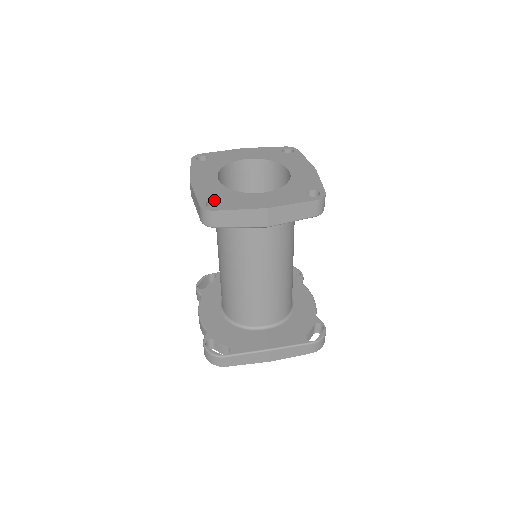
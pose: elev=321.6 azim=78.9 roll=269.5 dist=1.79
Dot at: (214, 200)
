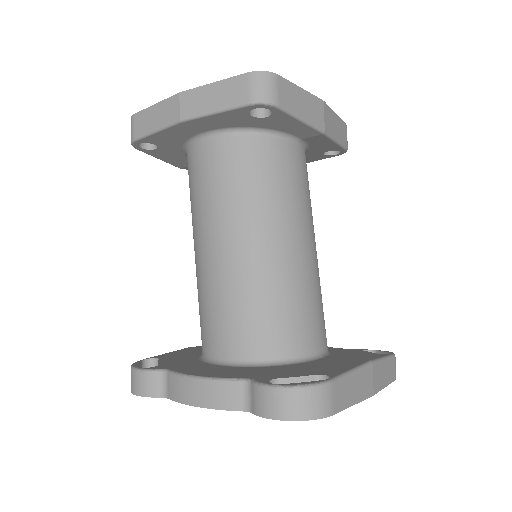
Dot at: occluded
